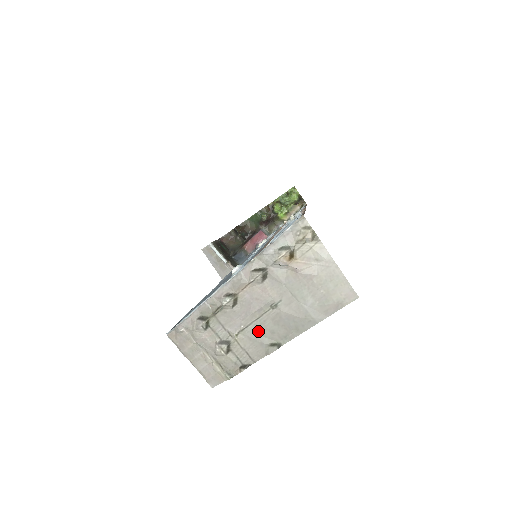
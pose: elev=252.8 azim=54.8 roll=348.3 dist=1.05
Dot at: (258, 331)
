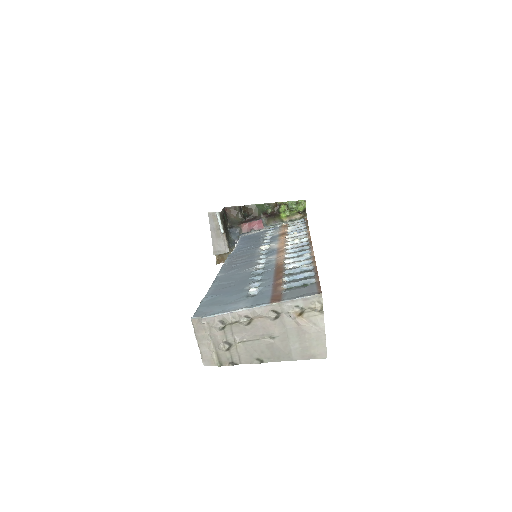
Dot at: (254, 347)
